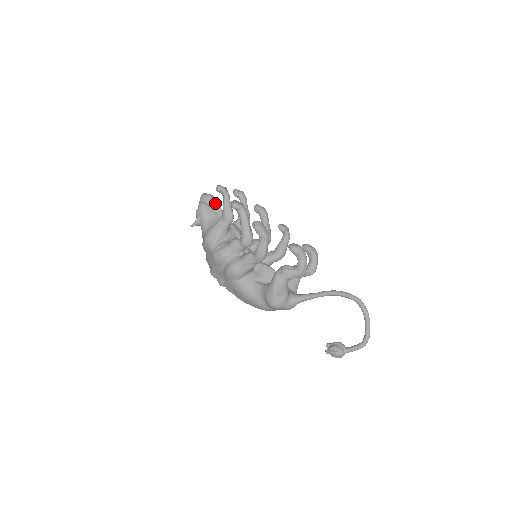
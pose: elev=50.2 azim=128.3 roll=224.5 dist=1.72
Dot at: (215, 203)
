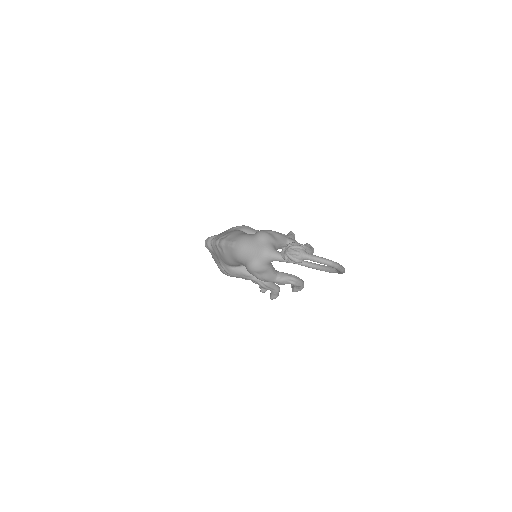
Dot at: occluded
